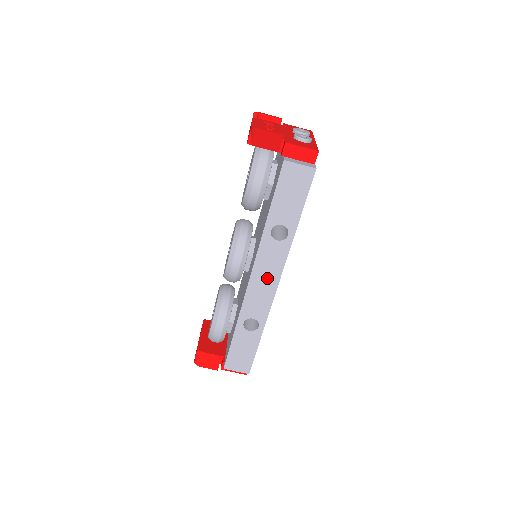
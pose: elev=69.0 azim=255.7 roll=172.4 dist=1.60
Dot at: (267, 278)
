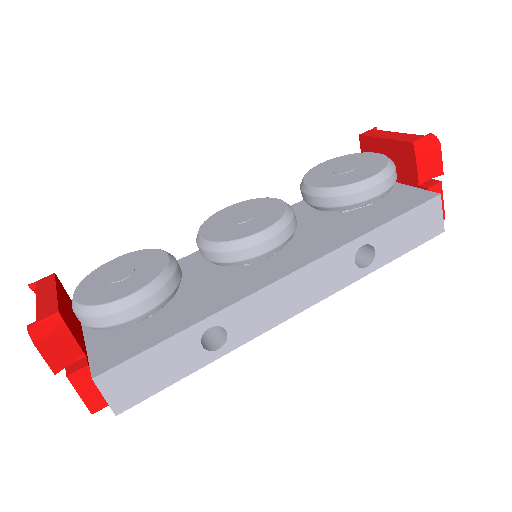
Dot at: (300, 294)
